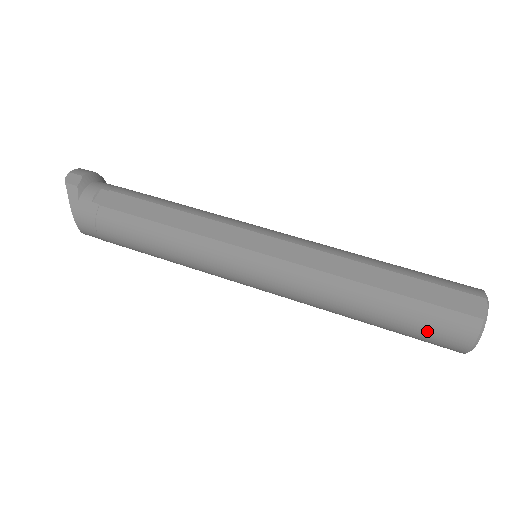
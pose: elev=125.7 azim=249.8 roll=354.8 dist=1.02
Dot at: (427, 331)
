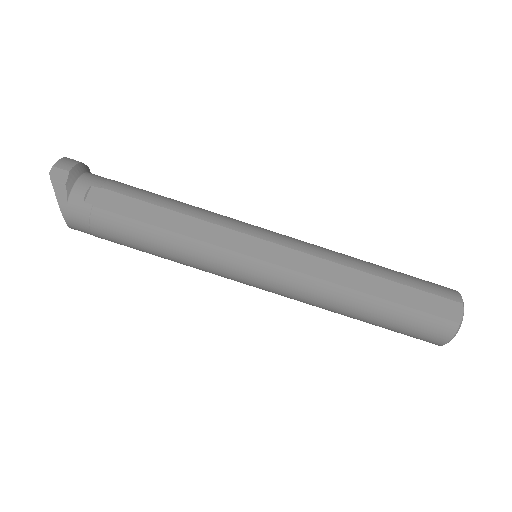
Dot at: (411, 331)
